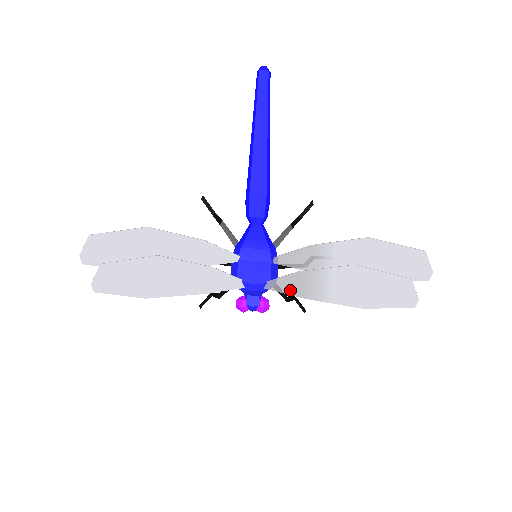
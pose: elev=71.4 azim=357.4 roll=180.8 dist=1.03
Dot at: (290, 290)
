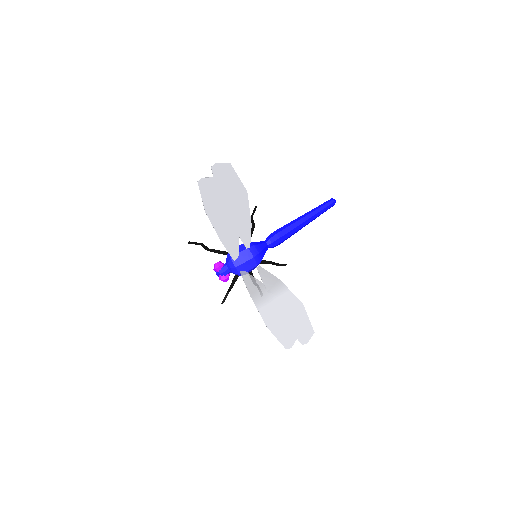
Dot at: (249, 286)
